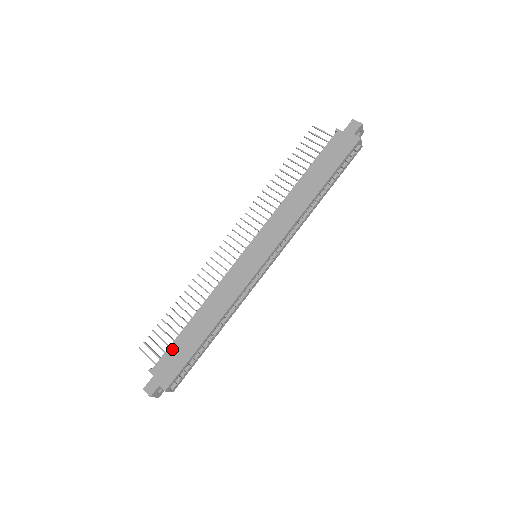
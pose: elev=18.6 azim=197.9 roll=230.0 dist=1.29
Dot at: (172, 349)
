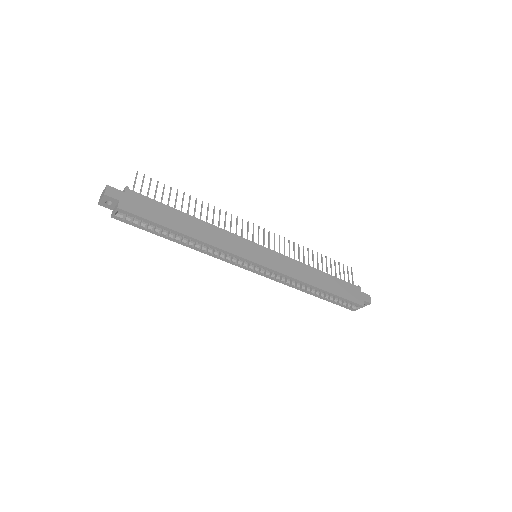
Dot at: (156, 204)
